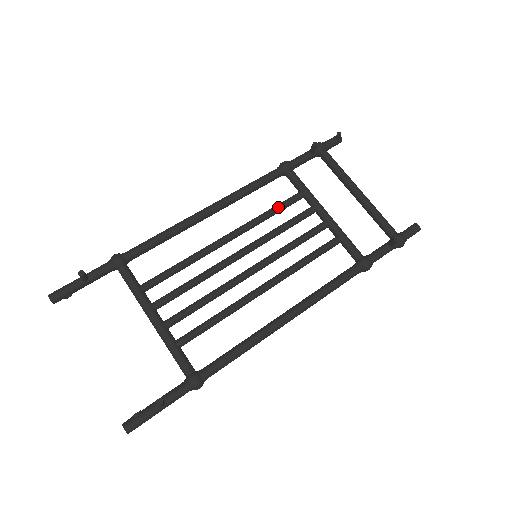
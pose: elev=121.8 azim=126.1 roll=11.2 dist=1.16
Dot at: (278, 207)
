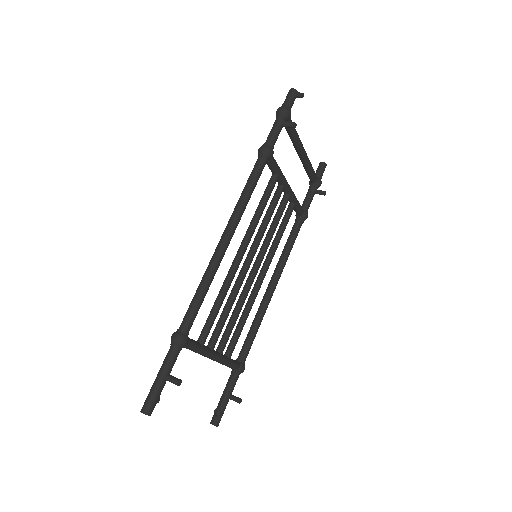
Dot at: occluded
